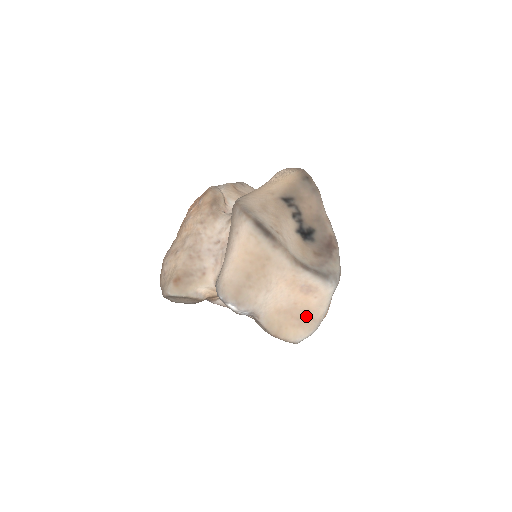
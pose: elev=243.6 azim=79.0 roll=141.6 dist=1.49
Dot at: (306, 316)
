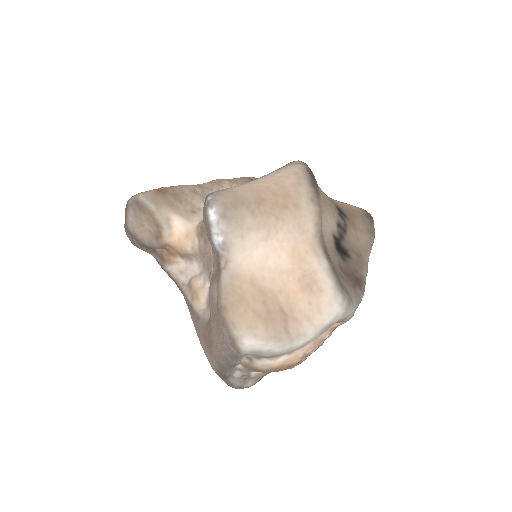
Dot at: (281, 317)
